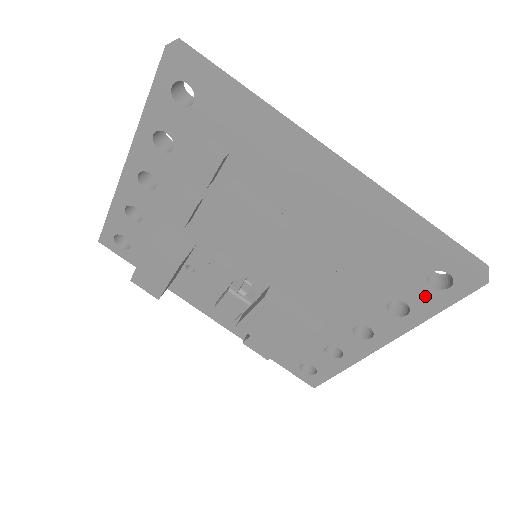
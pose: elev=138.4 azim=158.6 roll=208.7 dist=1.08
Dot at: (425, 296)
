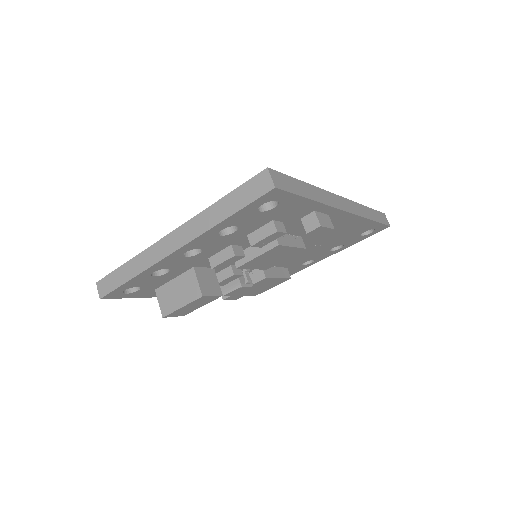
Dot at: (355, 240)
